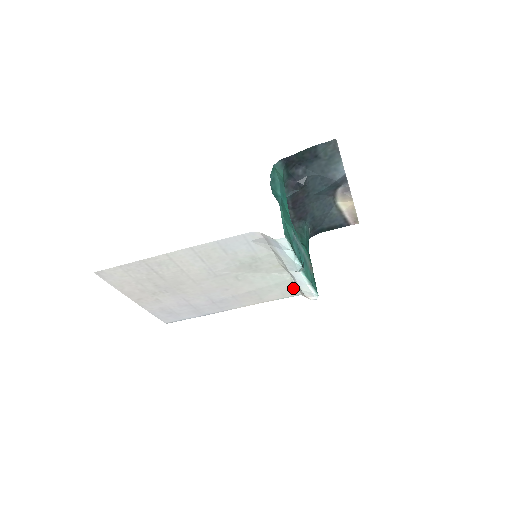
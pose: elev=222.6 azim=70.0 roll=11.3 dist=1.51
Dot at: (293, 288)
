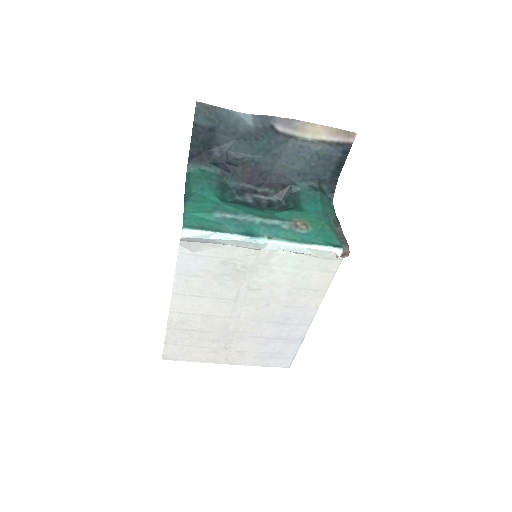
Dot at: (320, 258)
